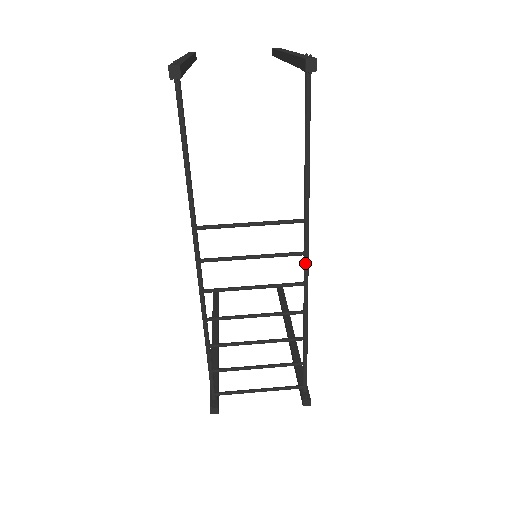
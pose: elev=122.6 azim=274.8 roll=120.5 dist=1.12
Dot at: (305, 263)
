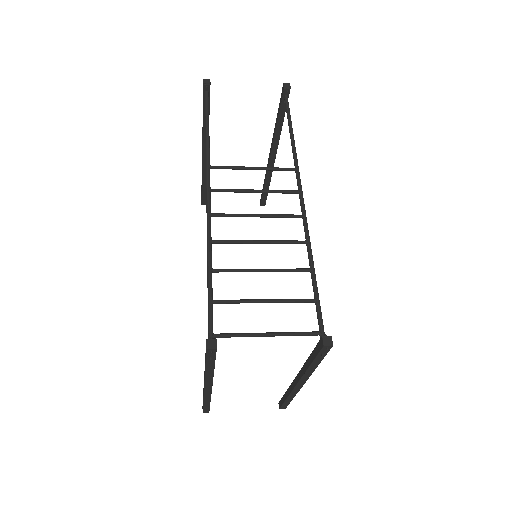
Dot at: (301, 198)
